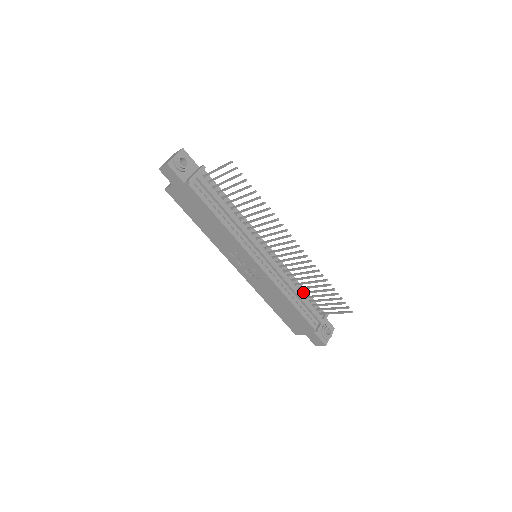
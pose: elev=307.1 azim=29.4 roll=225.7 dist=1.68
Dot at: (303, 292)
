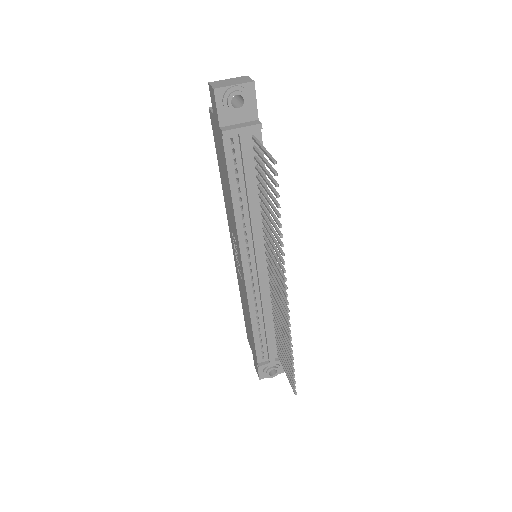
Dot at: (275, 326)
